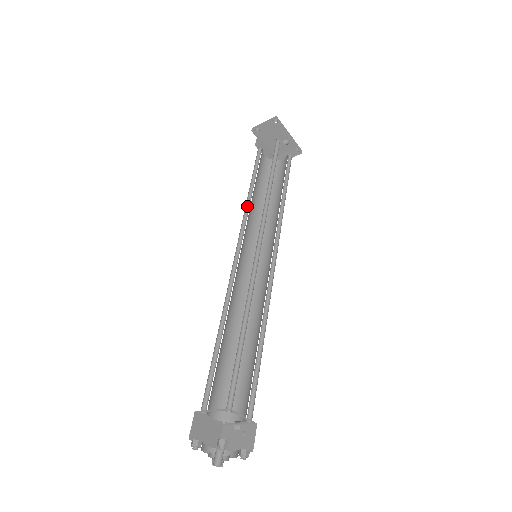
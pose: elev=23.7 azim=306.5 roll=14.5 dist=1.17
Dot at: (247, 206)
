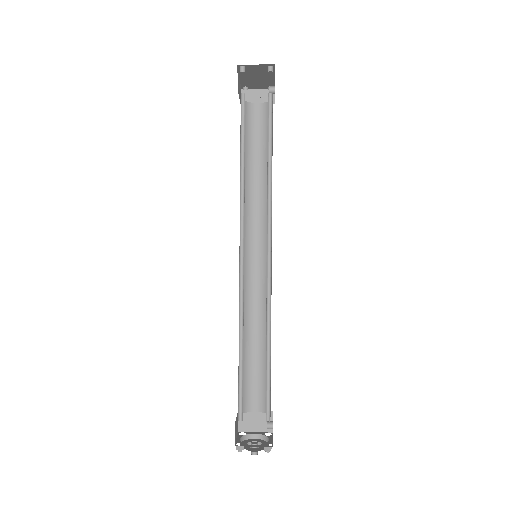
Dot at: (240, 190)
